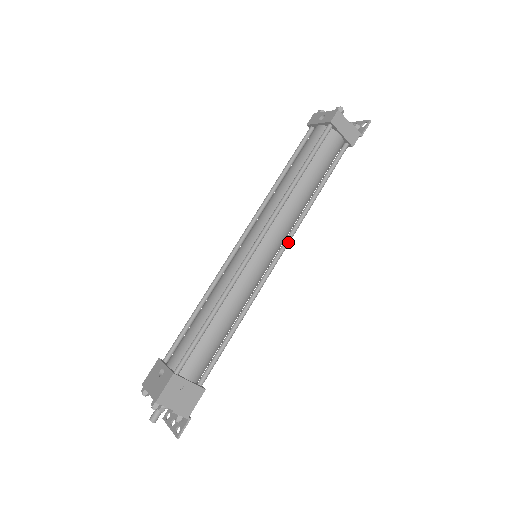
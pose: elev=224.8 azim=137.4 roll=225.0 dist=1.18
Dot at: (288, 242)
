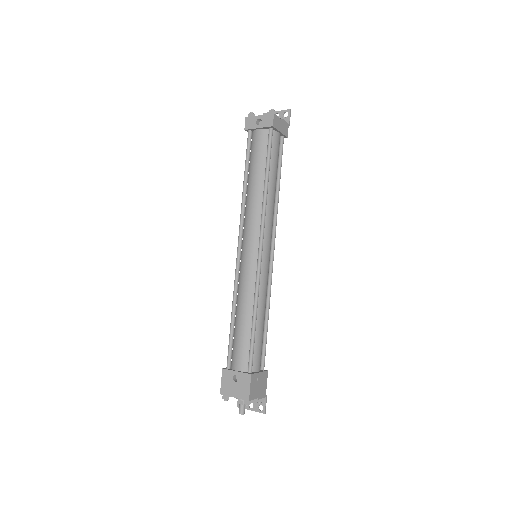
Dot at: (275, 235)
